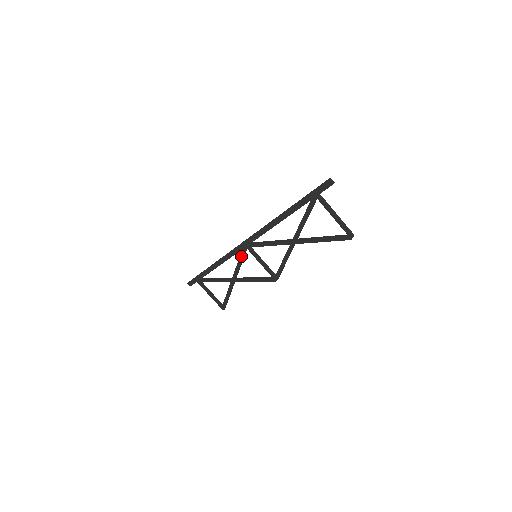
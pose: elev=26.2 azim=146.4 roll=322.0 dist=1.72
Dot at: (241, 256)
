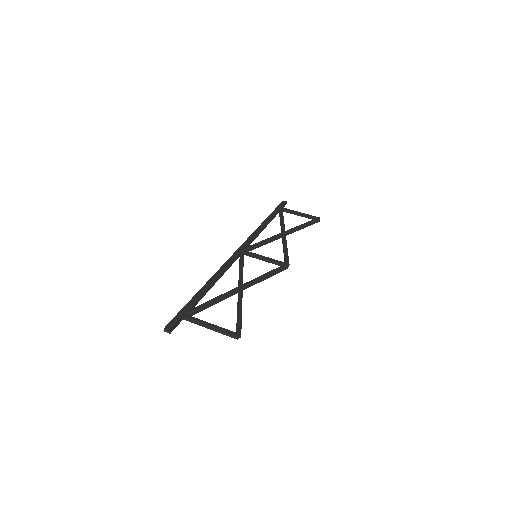
Dot at: (253, 248)
